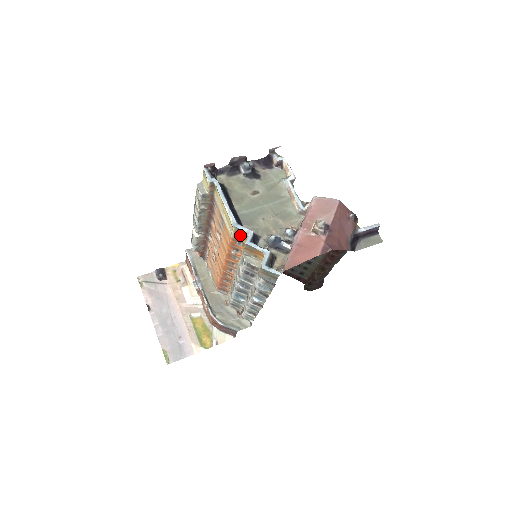
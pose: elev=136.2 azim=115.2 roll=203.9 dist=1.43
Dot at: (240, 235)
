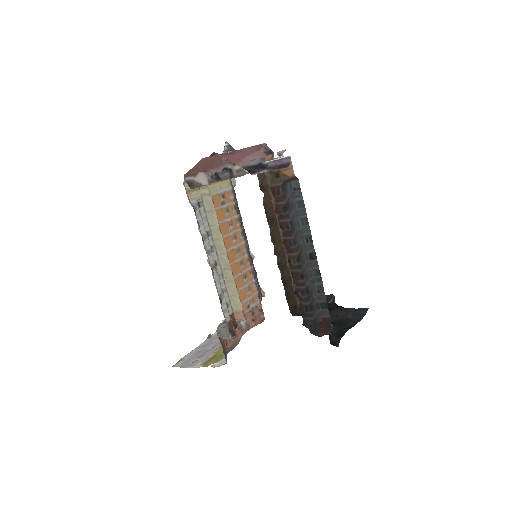
Dot at: occluded
